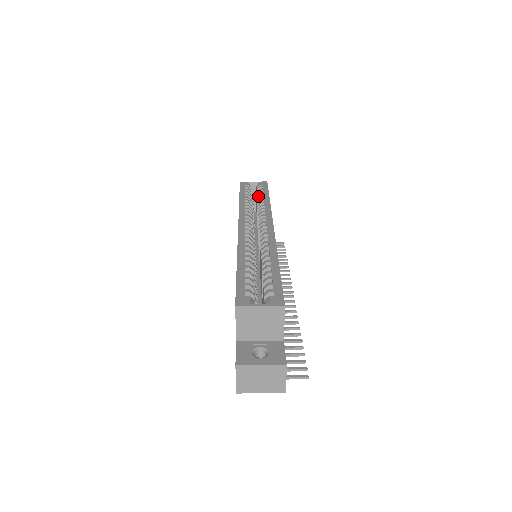
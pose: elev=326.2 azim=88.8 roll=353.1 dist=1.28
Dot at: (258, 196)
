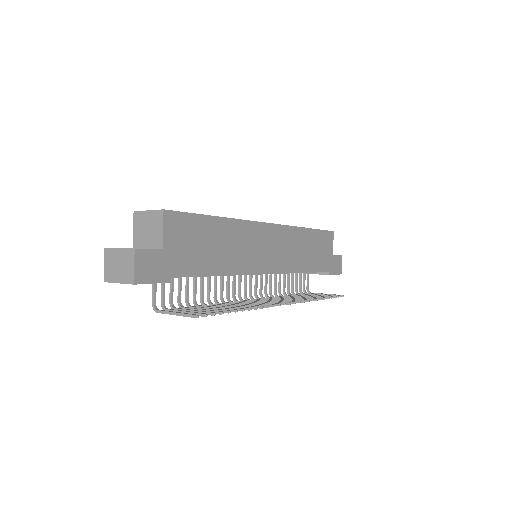
Dot at: occluded
